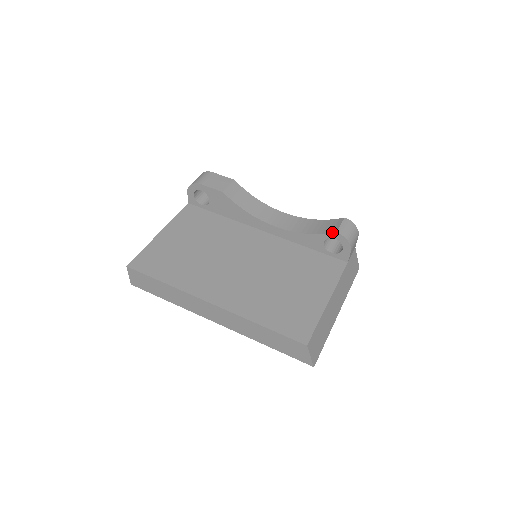
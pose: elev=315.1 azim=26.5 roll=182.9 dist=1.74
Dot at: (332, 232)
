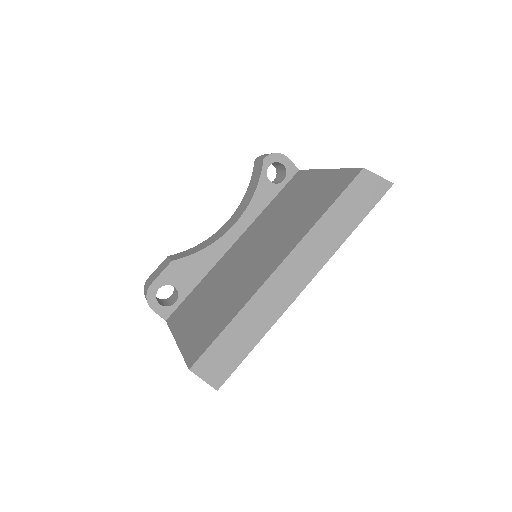
Dot at: (262, 164)
